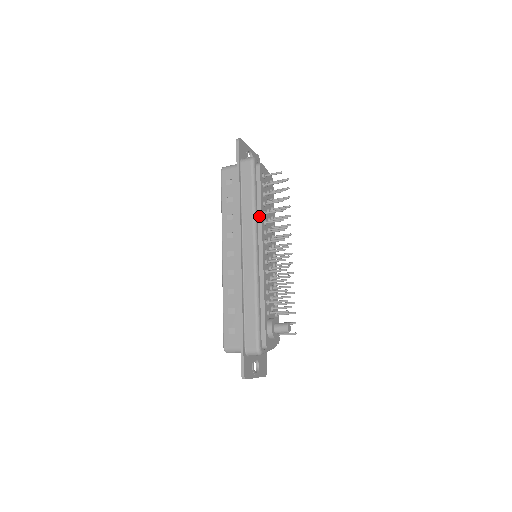
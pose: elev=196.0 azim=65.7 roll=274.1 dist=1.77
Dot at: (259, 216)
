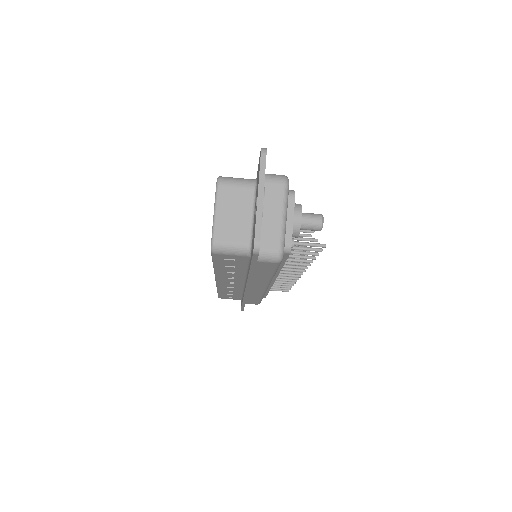
Dot at: occluded
